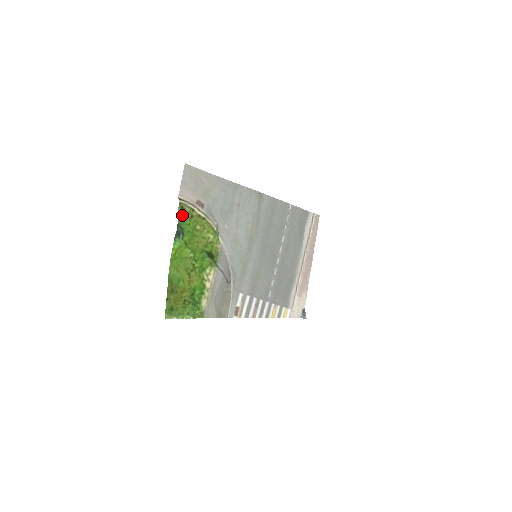
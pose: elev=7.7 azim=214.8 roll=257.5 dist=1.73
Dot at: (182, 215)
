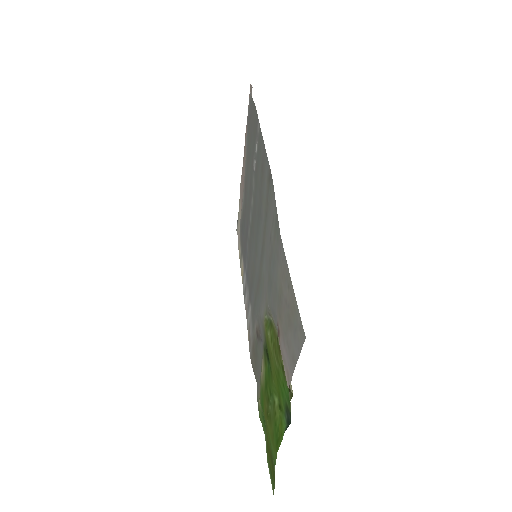
Dot at: (289, 397)
